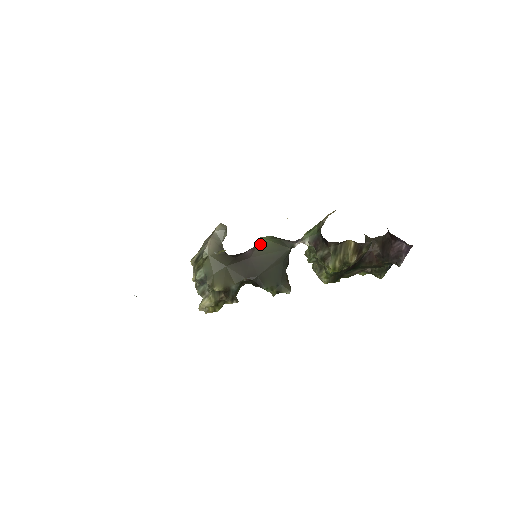
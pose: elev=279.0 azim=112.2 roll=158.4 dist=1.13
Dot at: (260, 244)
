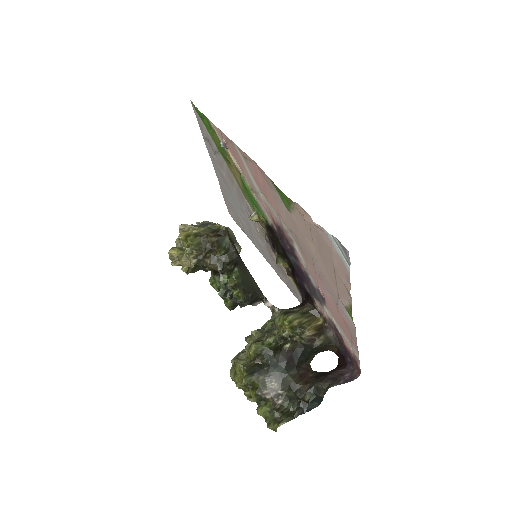
Dot at: occluded
